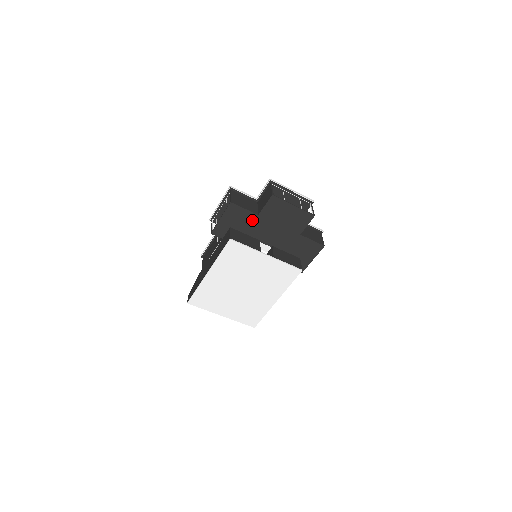
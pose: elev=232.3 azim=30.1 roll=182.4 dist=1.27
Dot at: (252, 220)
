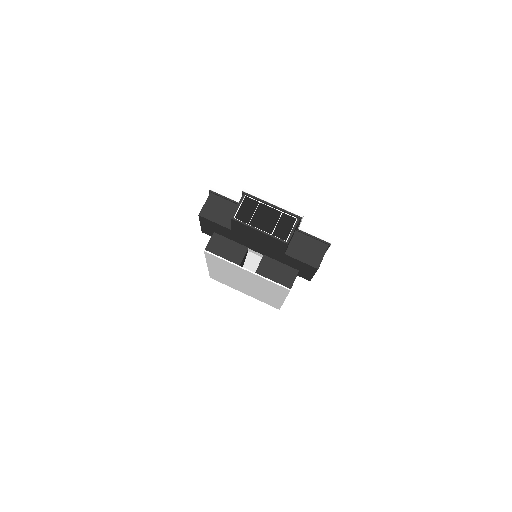
Dot at: (229, 232)
